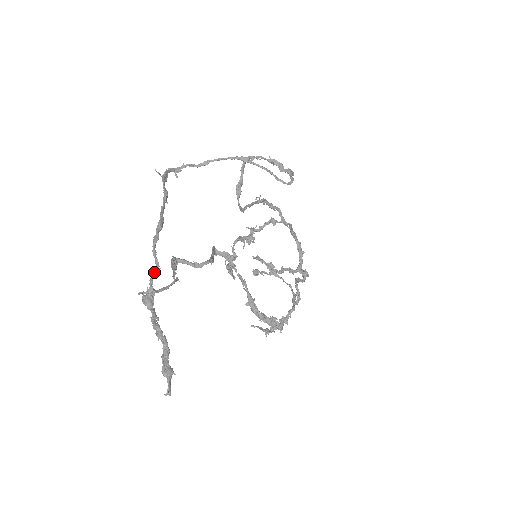
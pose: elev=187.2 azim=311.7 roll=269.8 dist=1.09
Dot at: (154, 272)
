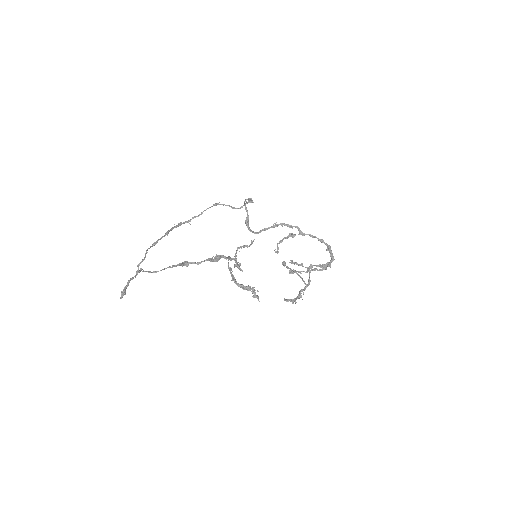
Dot at: (141, 261)
